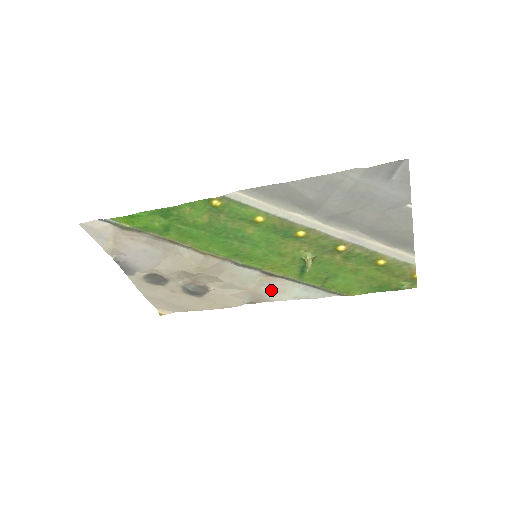
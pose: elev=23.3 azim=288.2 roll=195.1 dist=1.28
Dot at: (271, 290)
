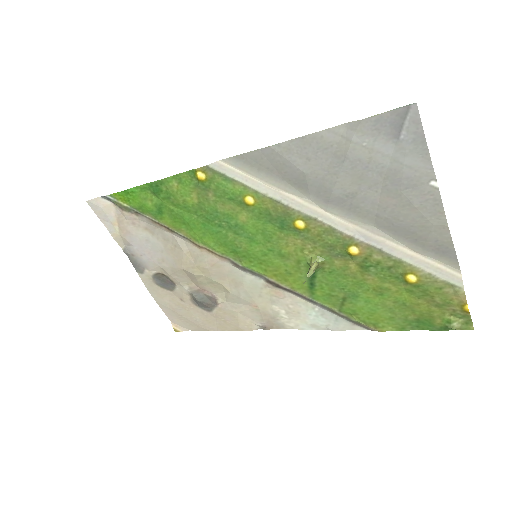
Dot at: (283, 311)
